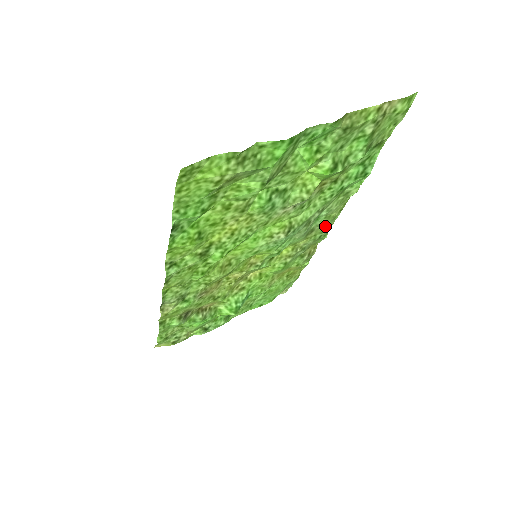
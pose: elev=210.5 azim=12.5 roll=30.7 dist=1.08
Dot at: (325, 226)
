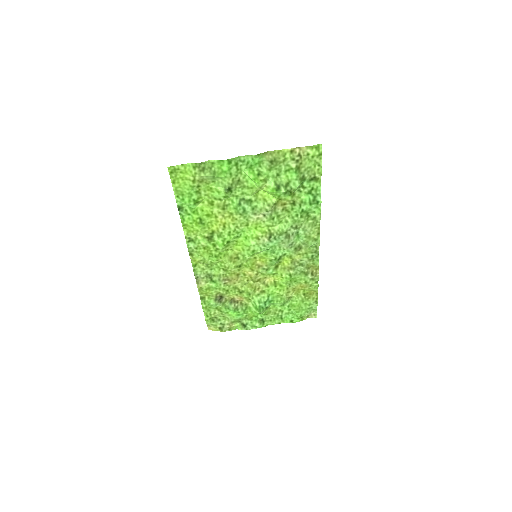
Dot at: (309, 245)
